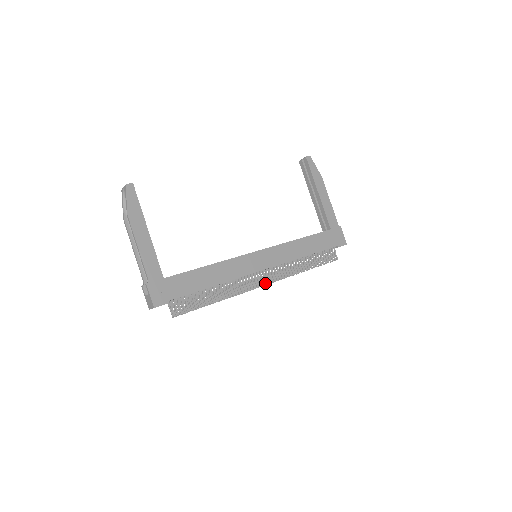
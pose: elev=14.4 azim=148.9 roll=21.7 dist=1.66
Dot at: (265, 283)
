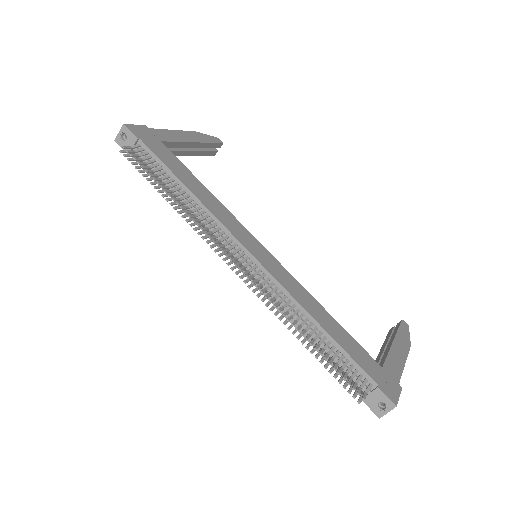
Dot at: (235, 263)
